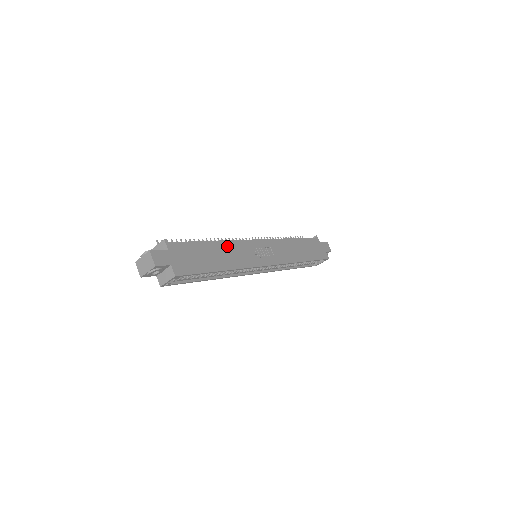
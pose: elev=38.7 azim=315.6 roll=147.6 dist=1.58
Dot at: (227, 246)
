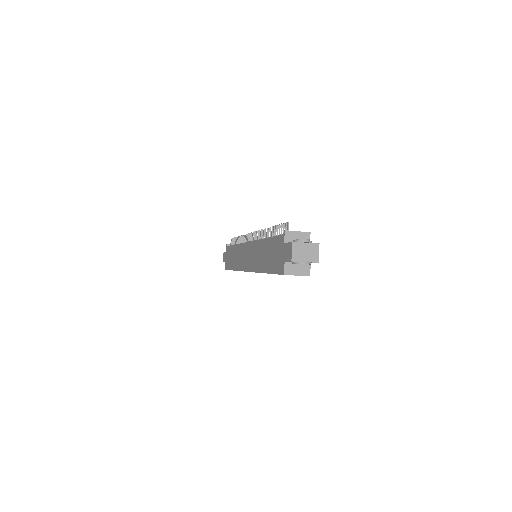
Dot at: occluded
